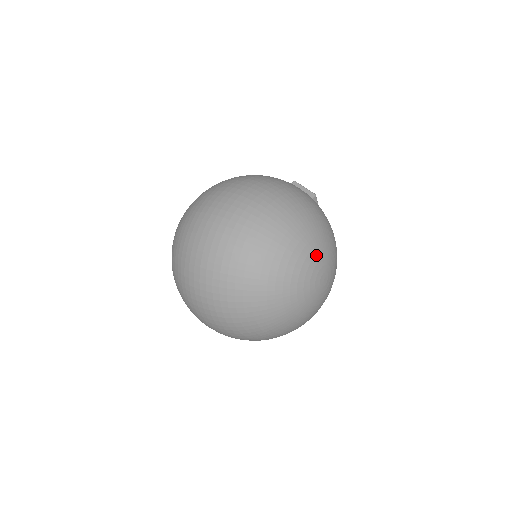
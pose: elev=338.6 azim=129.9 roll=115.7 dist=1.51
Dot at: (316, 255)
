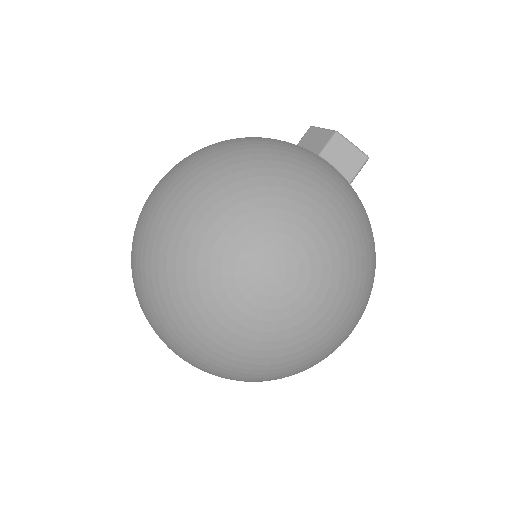
Dot at: (235, 237)
